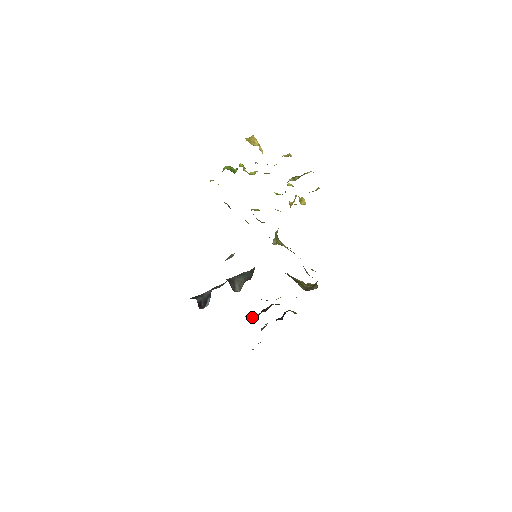
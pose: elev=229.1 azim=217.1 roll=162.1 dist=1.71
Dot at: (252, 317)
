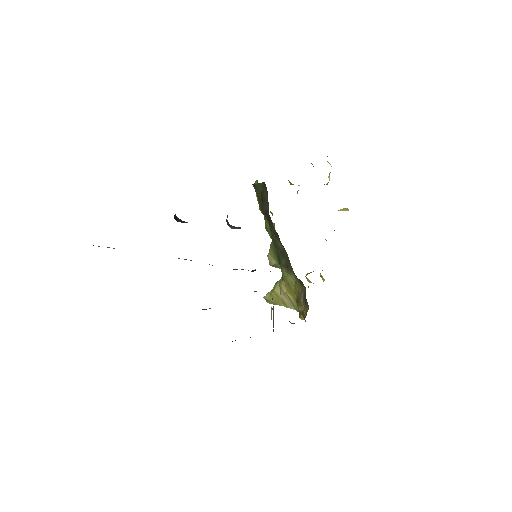
Dot at: occluded
